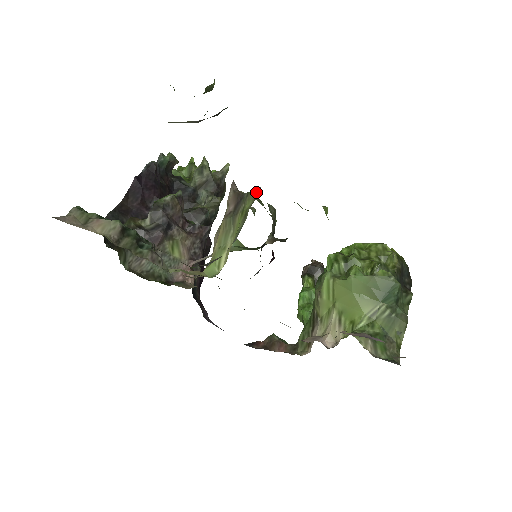
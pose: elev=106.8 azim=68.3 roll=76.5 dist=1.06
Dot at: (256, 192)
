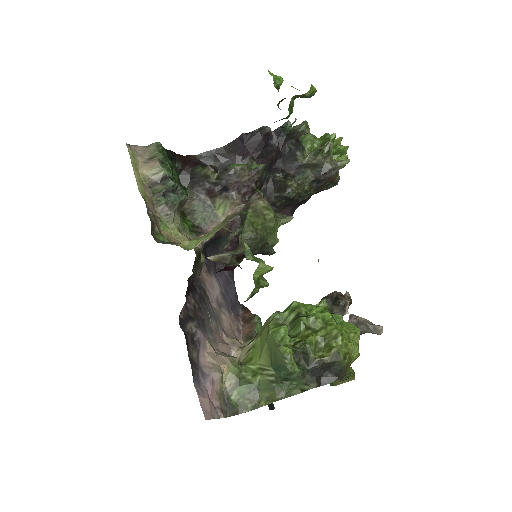
Dot at: occluded
